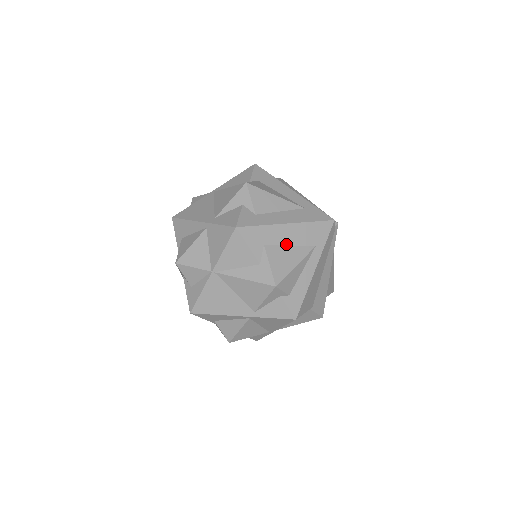
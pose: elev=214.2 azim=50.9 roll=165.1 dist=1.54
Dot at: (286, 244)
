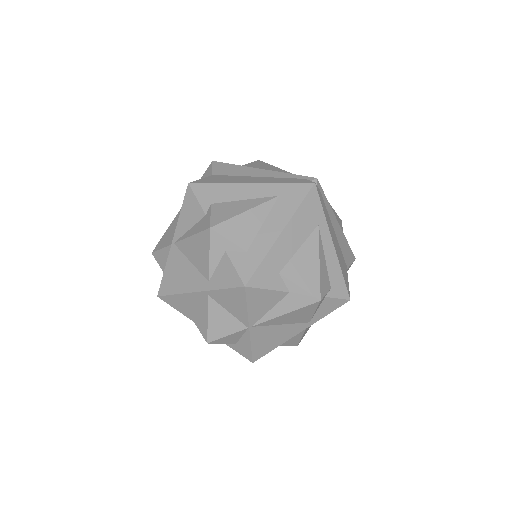
Dot at: (295, 251)
